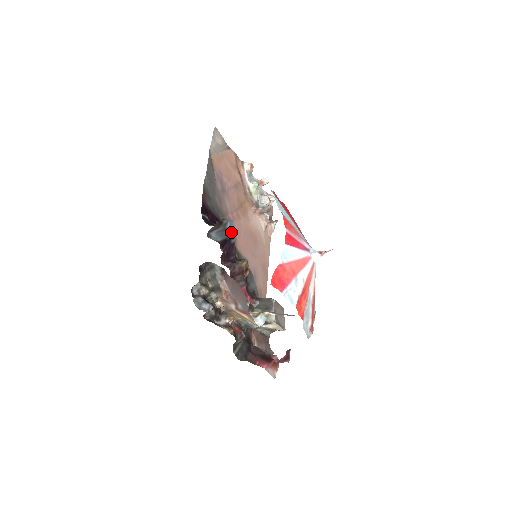
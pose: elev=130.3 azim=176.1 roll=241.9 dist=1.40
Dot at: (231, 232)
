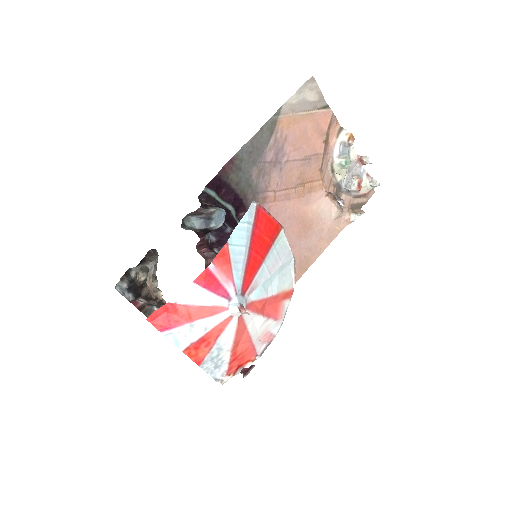
Dot at: (216, 224)
